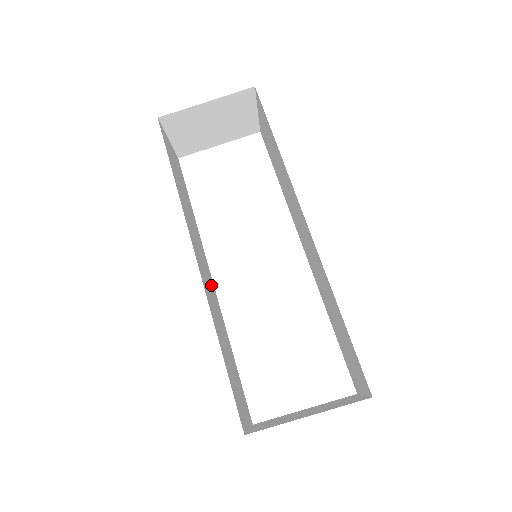
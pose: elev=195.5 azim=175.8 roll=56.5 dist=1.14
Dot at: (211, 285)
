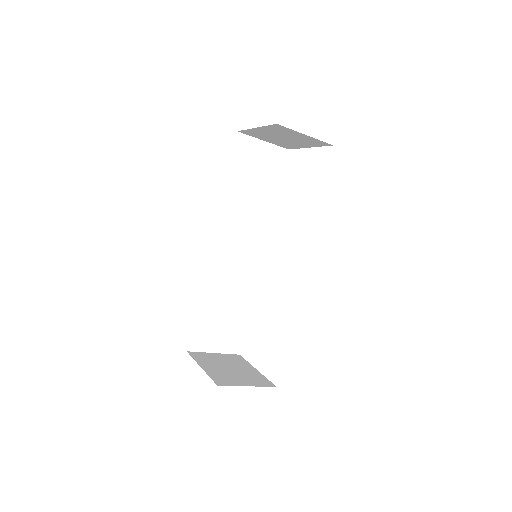
Dot at: (248, 258)
